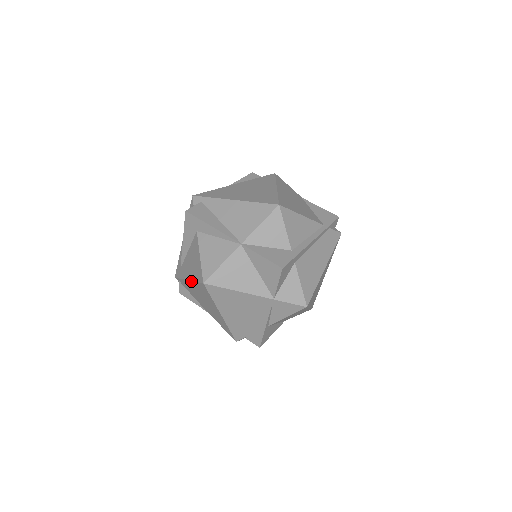
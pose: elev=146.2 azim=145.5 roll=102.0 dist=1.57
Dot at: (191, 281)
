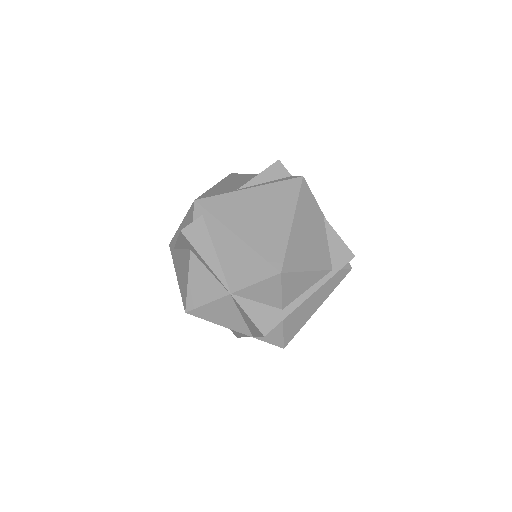
Dot at: (178, 284)
